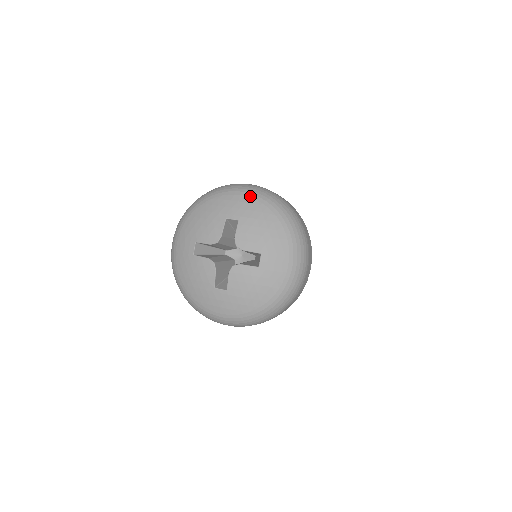
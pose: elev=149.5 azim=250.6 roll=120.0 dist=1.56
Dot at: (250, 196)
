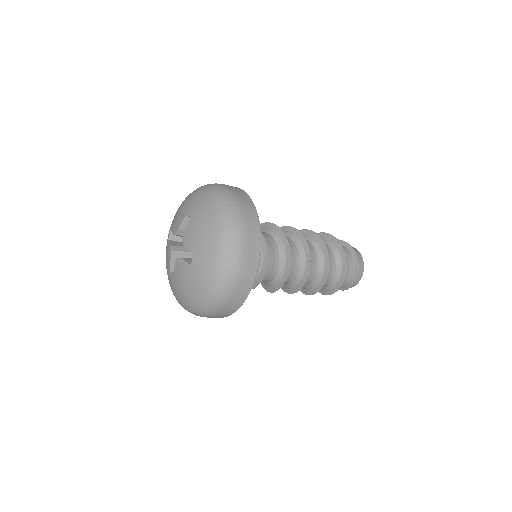
Dot at: (209, 198)
